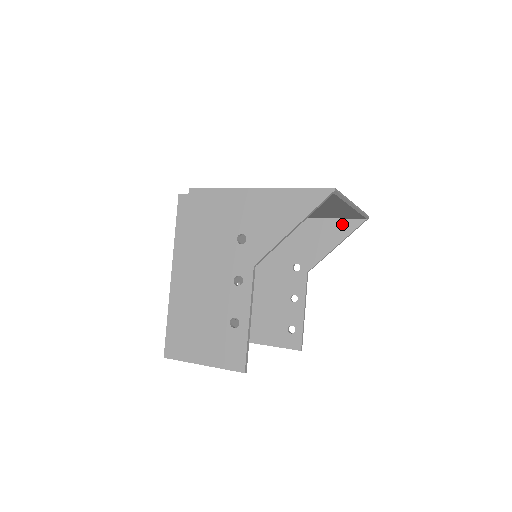
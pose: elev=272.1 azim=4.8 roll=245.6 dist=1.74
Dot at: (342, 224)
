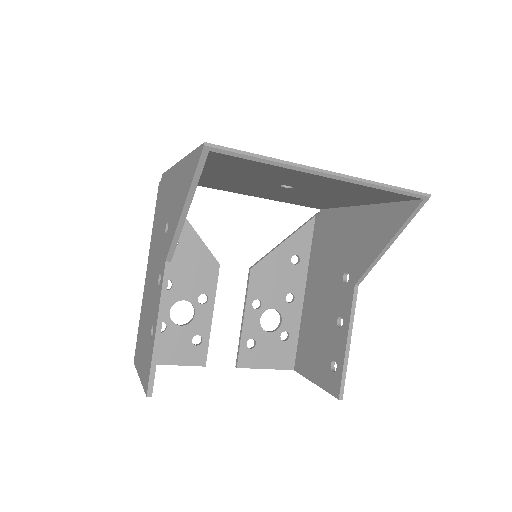
Dot at: (395, 211)
